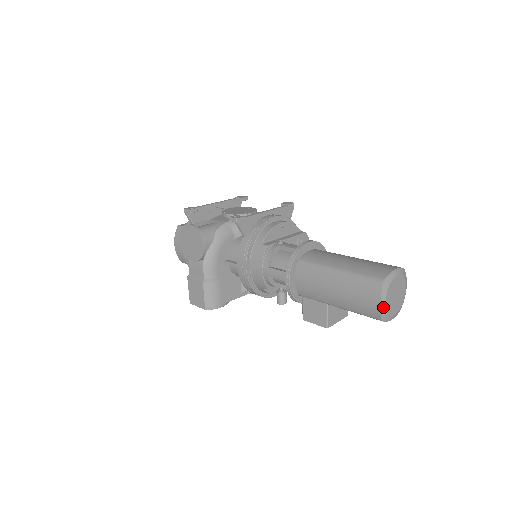
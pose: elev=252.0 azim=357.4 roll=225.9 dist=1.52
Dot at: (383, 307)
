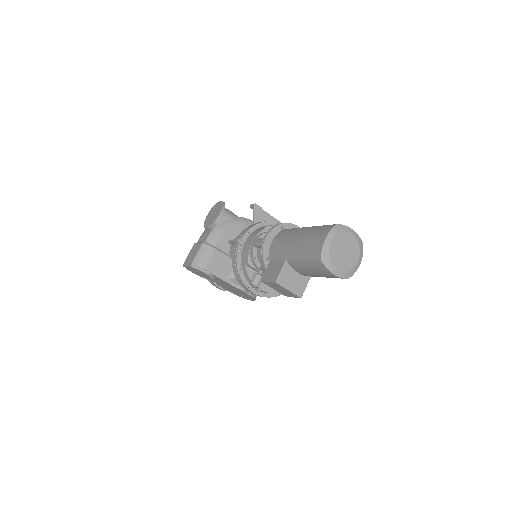
Dot at: (327, 245)
